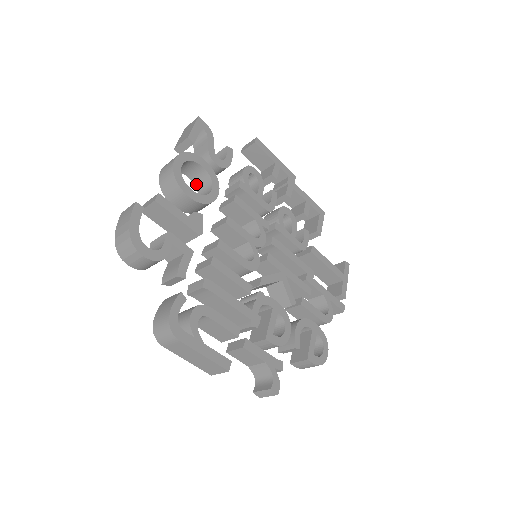
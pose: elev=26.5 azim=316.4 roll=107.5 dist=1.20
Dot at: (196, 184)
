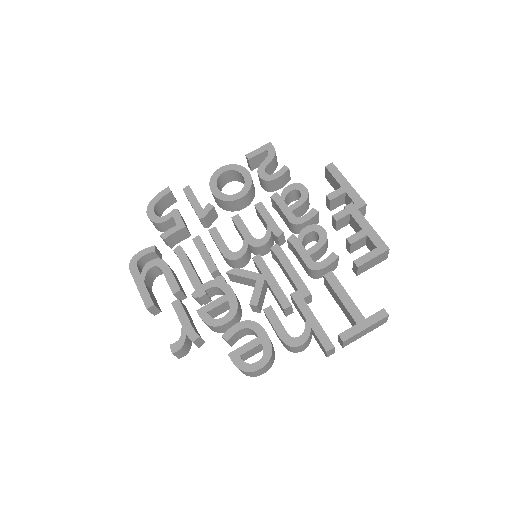
Dot at: occluded
